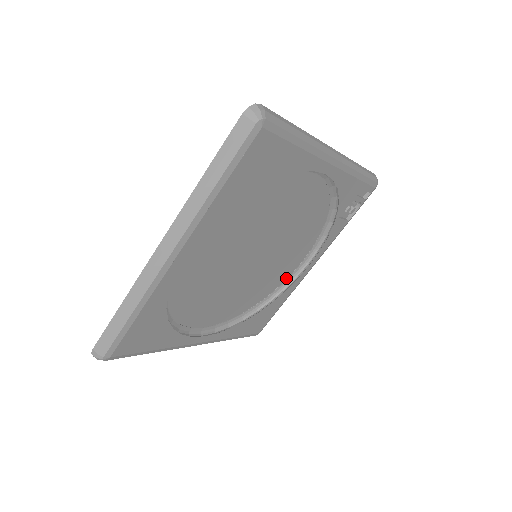
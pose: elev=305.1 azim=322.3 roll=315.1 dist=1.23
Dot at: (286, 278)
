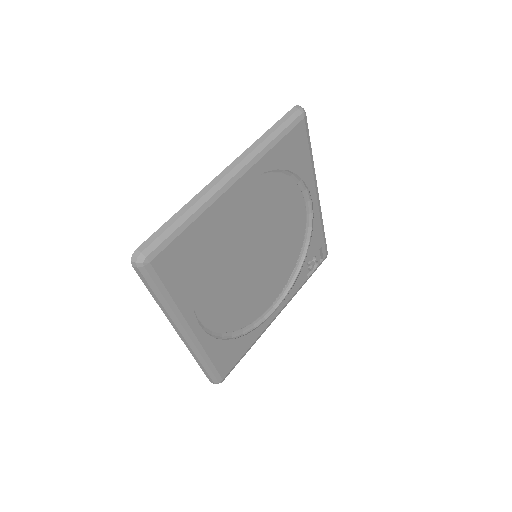
Dot at: (258, 317)
